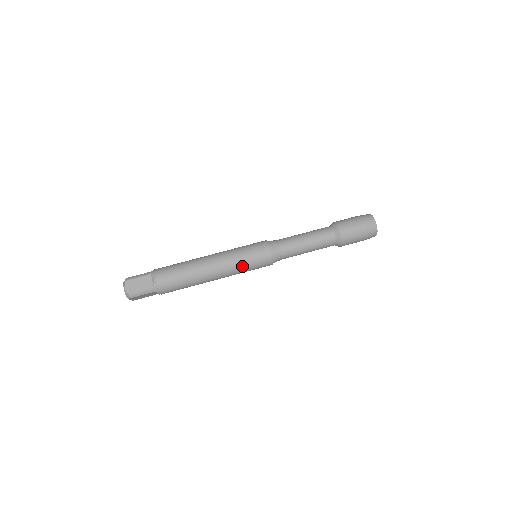
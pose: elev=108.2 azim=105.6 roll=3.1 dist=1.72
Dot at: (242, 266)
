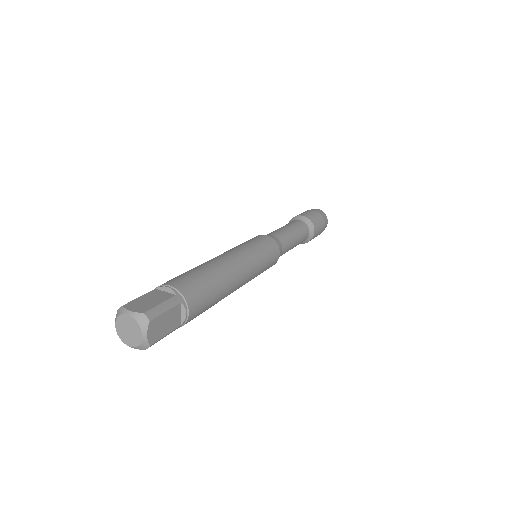
Dot at: (256, 253)
